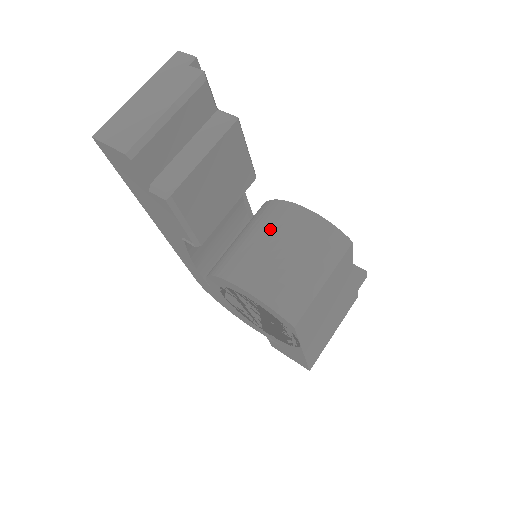
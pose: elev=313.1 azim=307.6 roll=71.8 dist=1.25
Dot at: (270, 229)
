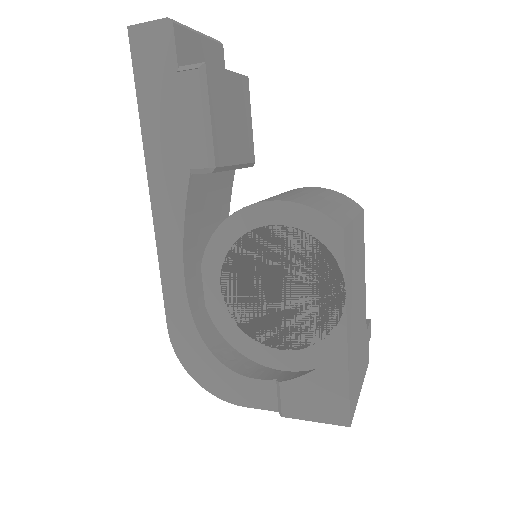
Dot at: occluded
